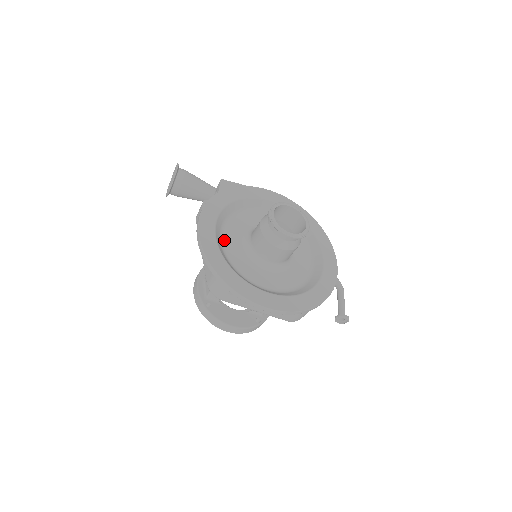
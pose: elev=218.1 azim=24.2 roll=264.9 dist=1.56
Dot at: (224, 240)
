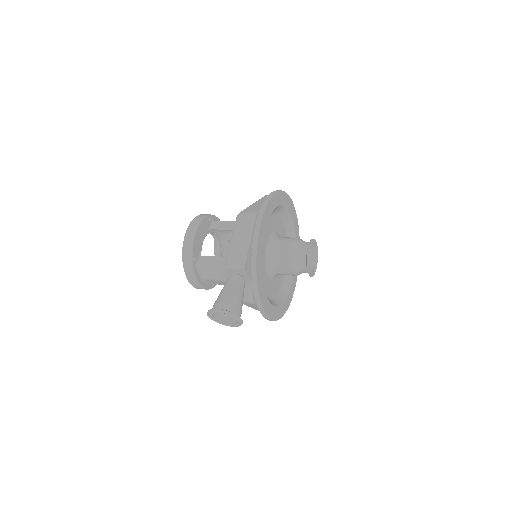
Dot at: (267, 294)
